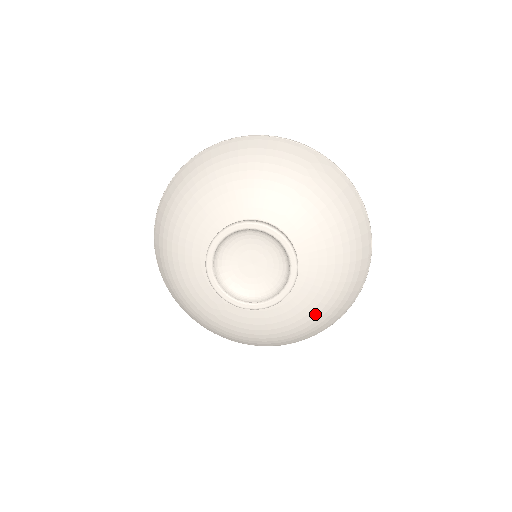
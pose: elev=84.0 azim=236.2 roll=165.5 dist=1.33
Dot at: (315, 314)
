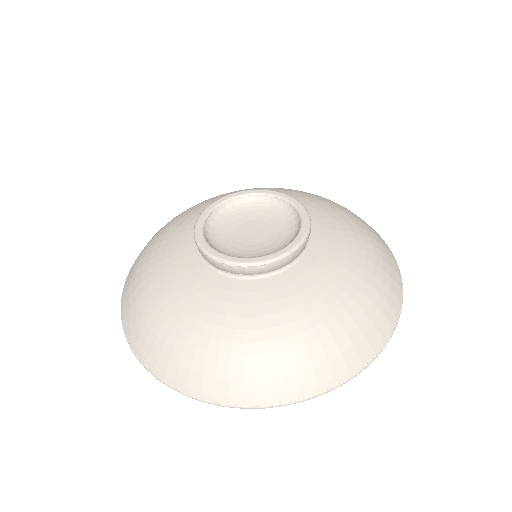
Dot at: (290, 333)
